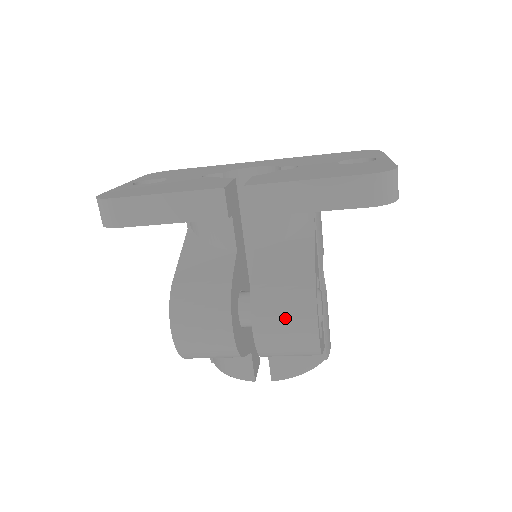
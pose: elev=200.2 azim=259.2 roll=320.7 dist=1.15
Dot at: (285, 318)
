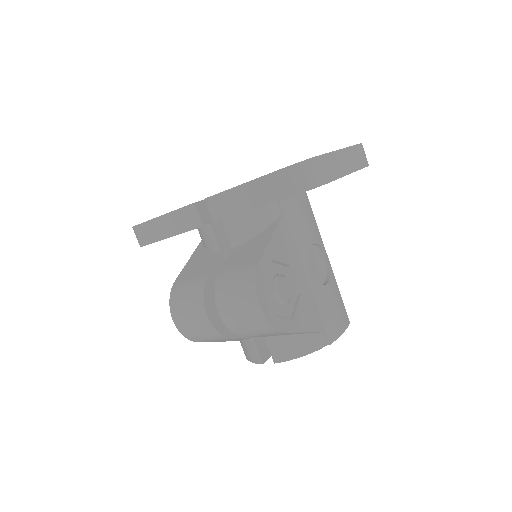
Dot at: (236, 299)
